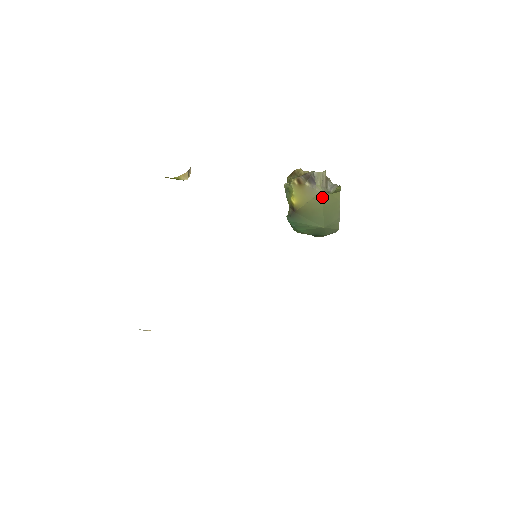
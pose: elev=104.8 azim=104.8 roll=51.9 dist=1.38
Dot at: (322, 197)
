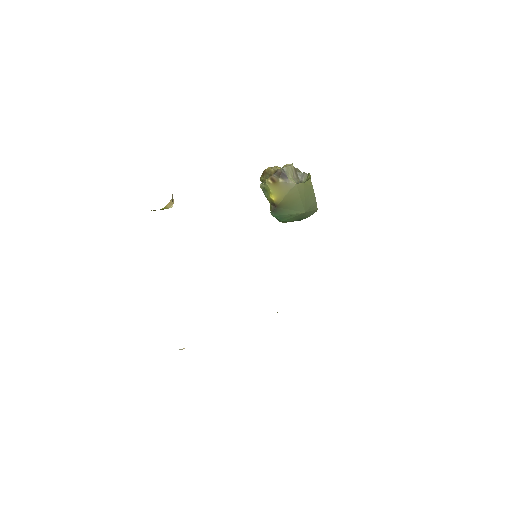
Dot at: (297, 188)
